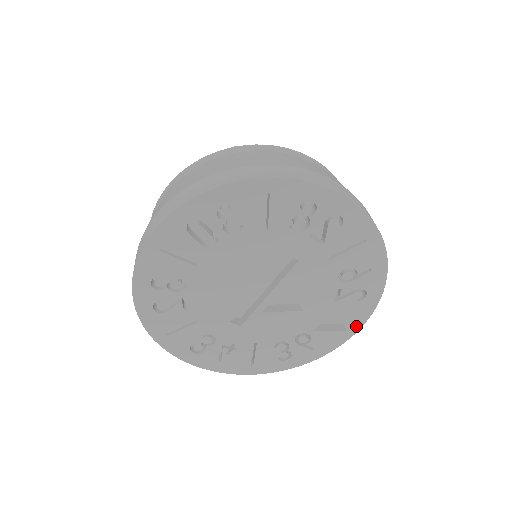
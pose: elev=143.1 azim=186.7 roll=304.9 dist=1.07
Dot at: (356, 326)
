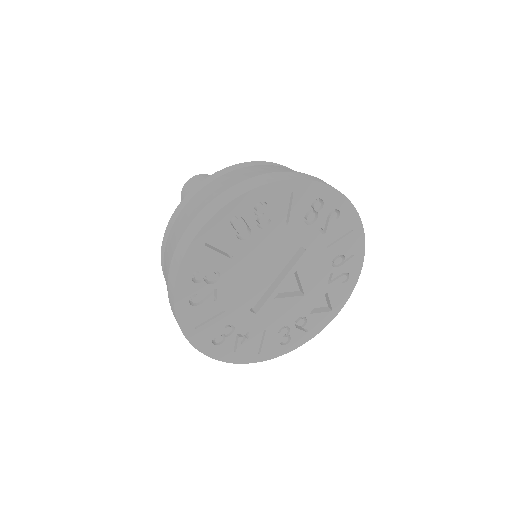
Dot at: (339, 306)
